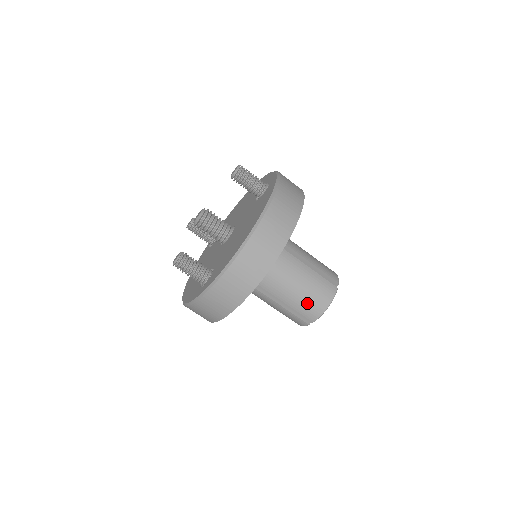
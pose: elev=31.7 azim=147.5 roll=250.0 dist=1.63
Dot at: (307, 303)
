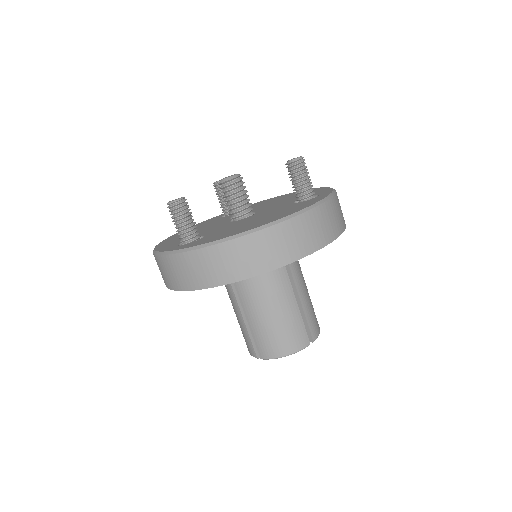
Dot at: (270, 336)
